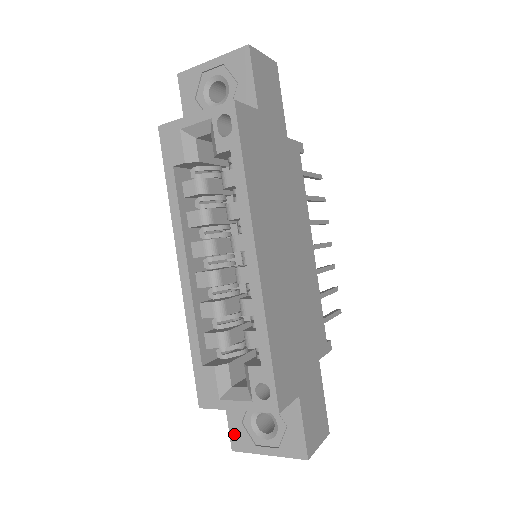
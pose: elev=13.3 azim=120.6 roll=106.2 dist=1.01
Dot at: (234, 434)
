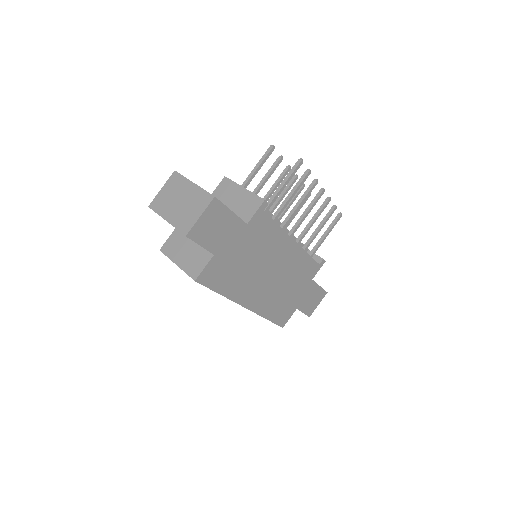
Dot at: occluded
